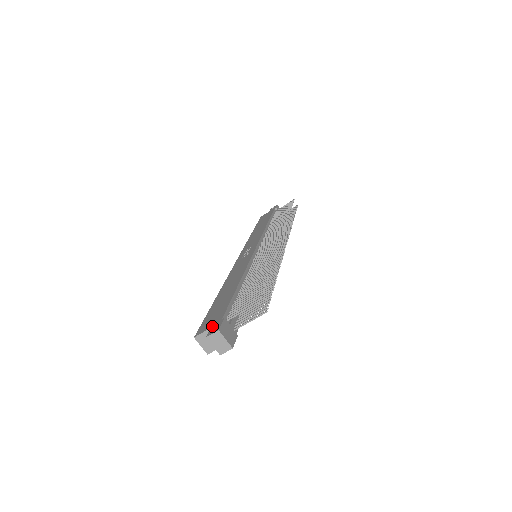
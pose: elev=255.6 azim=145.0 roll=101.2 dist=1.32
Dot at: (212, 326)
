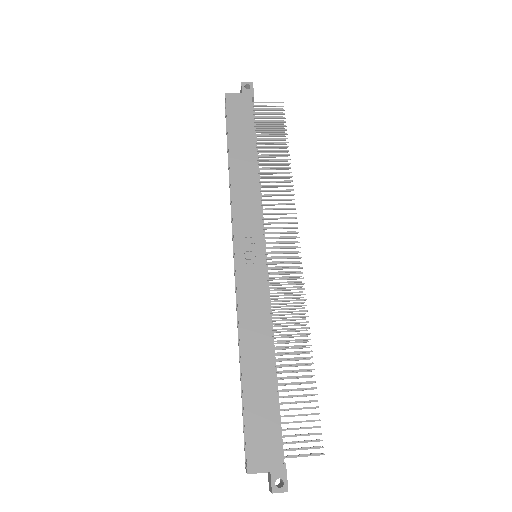
Dot at: (272, 471)
